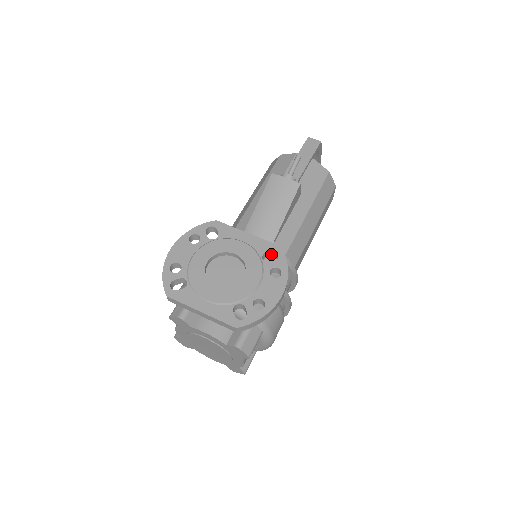
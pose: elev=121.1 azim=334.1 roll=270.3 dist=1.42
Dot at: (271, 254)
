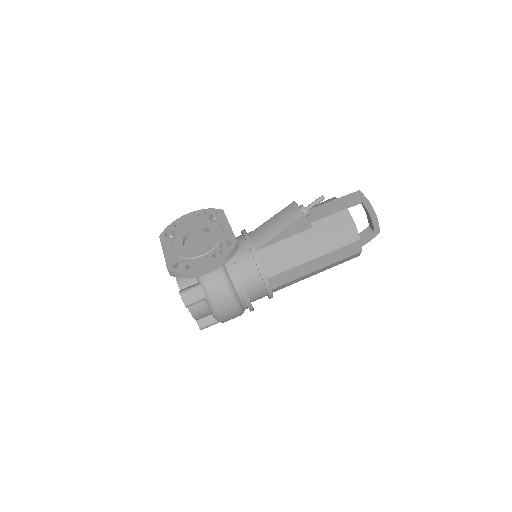
Dot at: occluded
